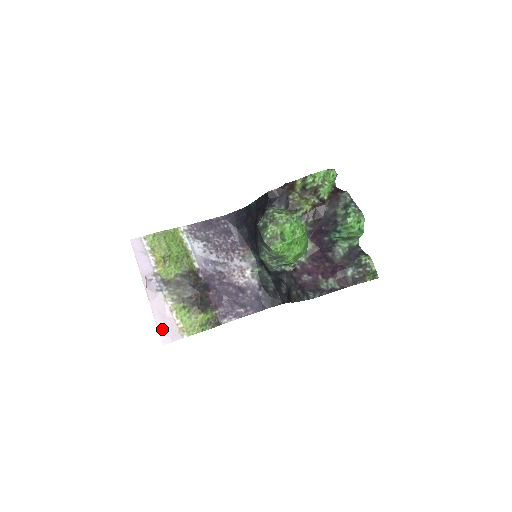
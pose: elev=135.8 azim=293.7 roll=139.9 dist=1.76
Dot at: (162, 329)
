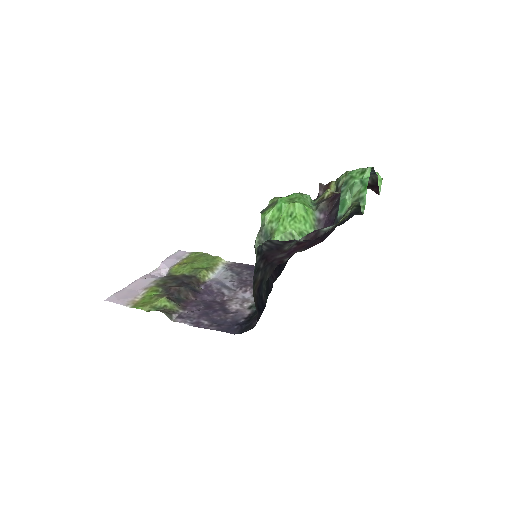
Dot at: (121, 293)
